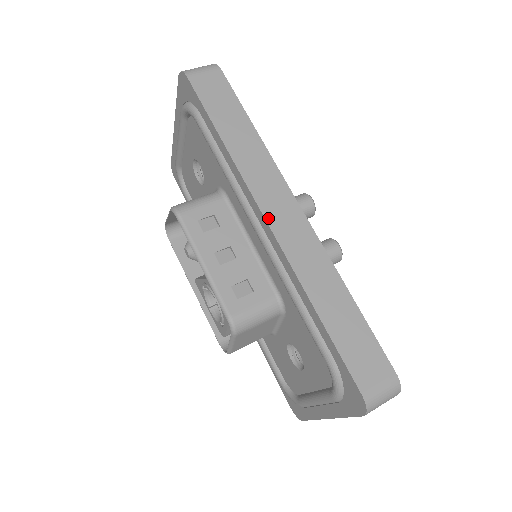
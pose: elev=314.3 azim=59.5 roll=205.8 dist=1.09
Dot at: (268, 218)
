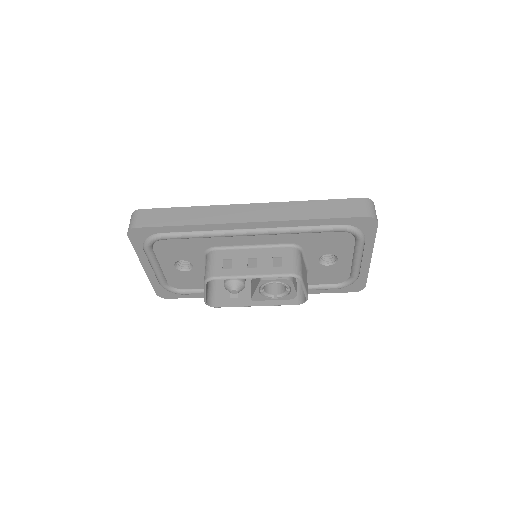
Dot at: (248, 221)
